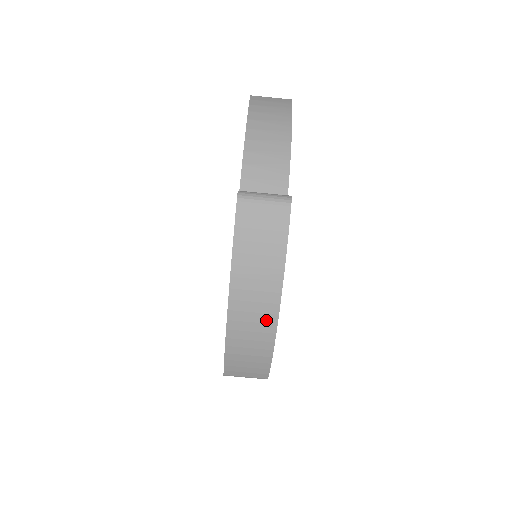
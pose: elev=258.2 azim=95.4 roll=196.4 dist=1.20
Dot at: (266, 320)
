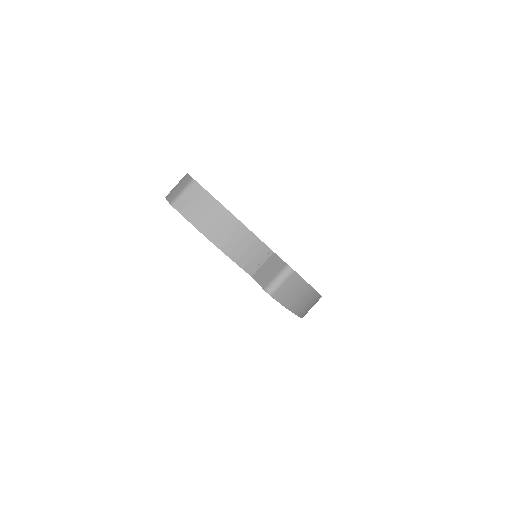
Dot at: (315, 300)
